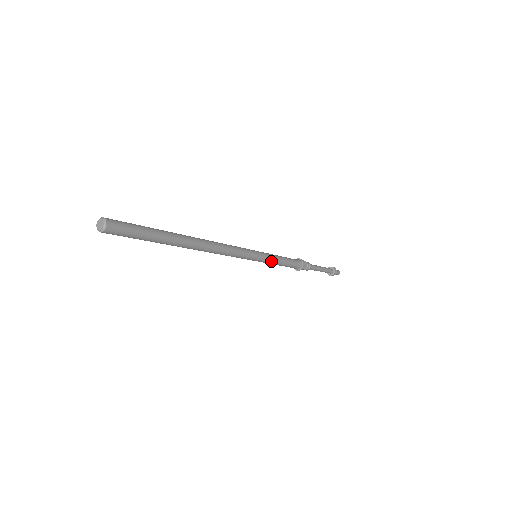
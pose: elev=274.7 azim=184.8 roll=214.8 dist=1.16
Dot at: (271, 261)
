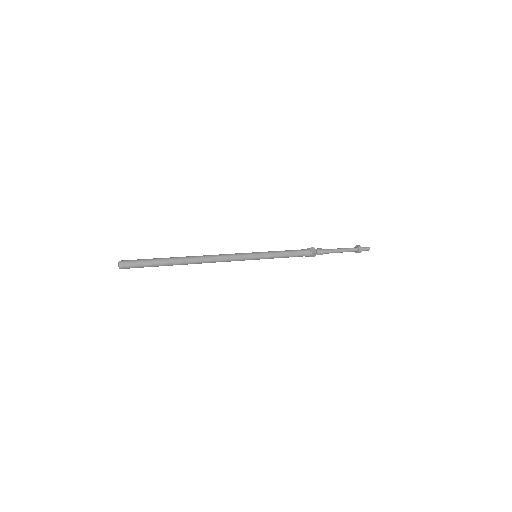
Dot at: (272, 255)
